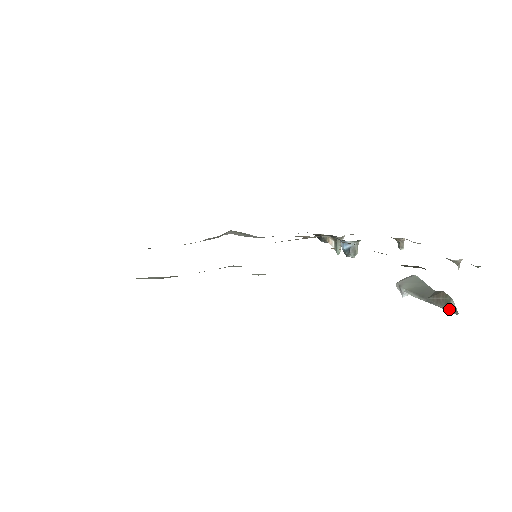
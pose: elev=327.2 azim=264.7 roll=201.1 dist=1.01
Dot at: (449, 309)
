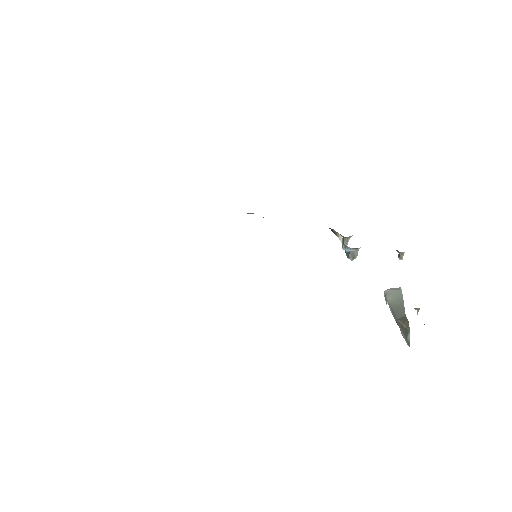
Dot at: (405, 339)
